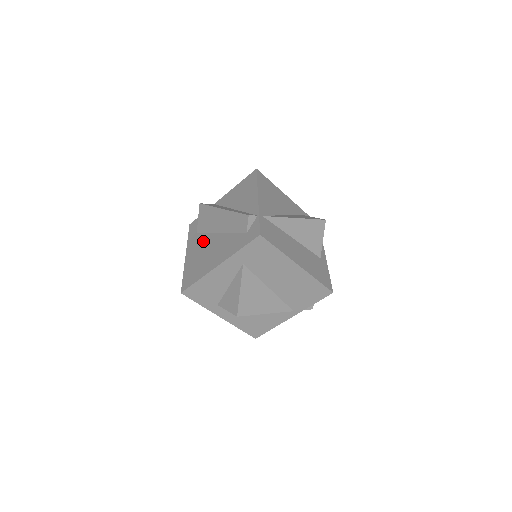
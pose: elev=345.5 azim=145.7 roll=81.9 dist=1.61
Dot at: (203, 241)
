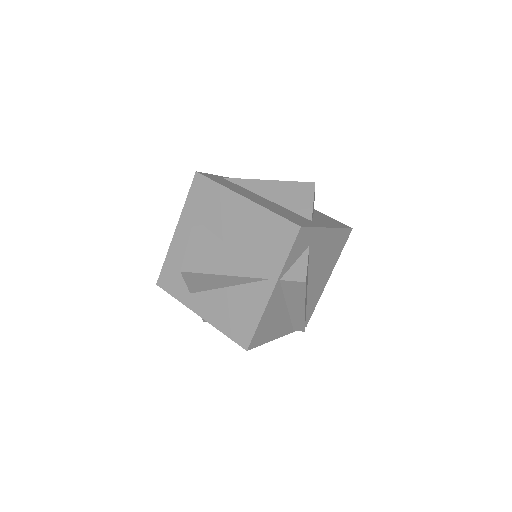
Dot at: occluded
